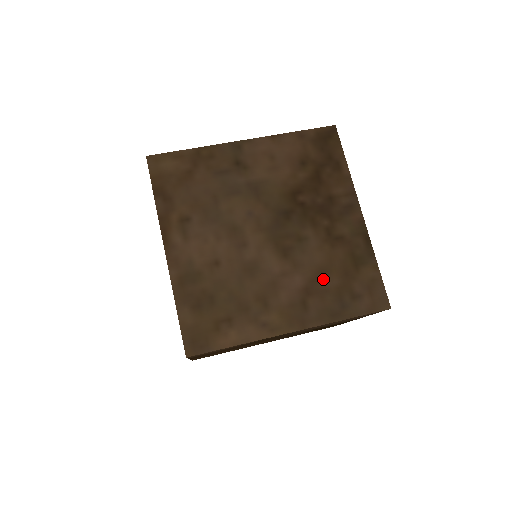
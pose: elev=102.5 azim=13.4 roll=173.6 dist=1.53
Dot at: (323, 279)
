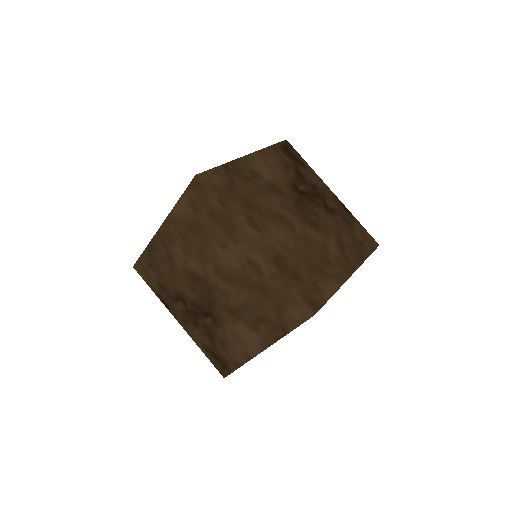
Dot at: (343, 237)
